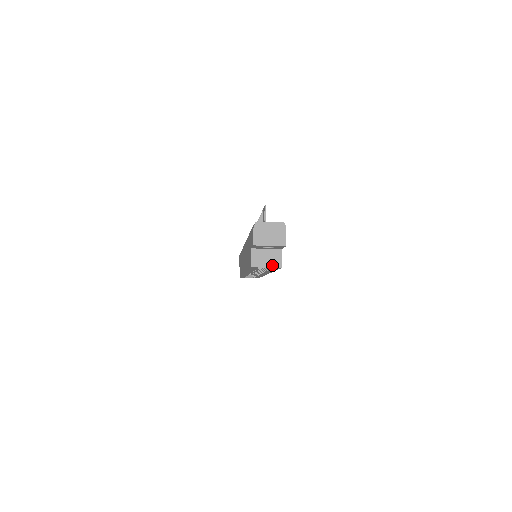
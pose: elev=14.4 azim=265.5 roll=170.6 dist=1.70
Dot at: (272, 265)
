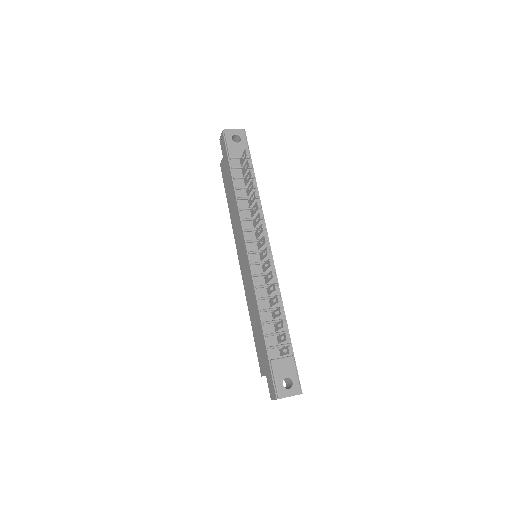
Dot at: occluded
